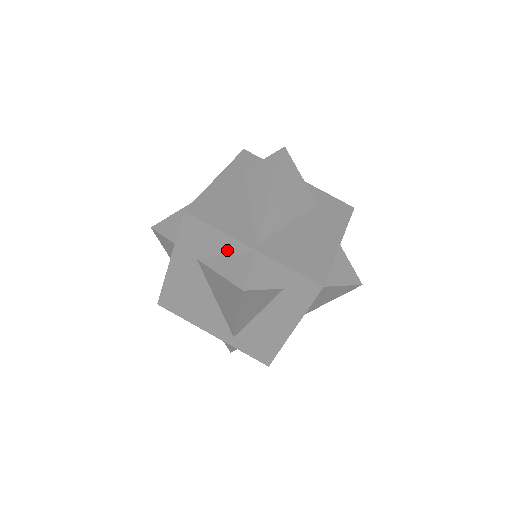
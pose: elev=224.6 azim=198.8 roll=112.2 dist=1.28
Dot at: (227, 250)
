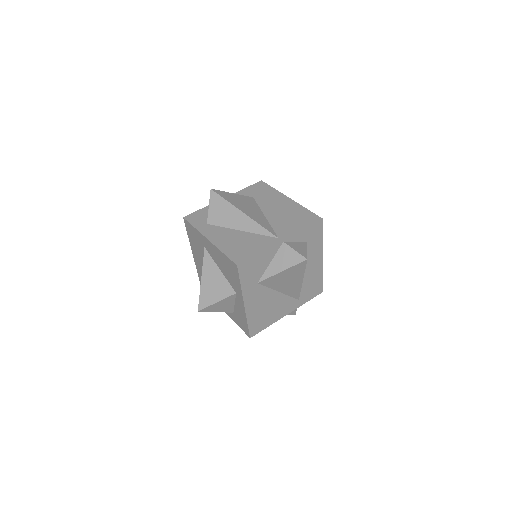
Dot at: (270, 258)
